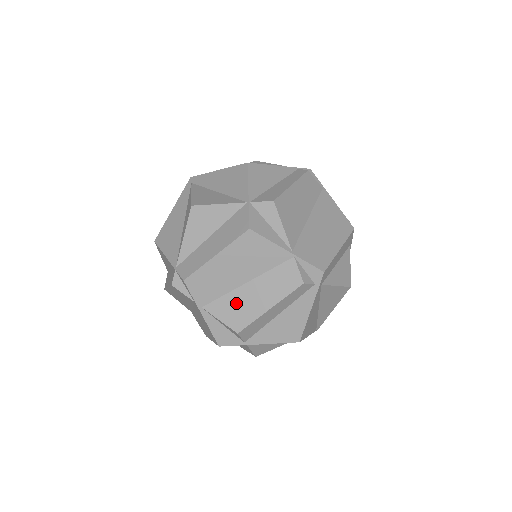
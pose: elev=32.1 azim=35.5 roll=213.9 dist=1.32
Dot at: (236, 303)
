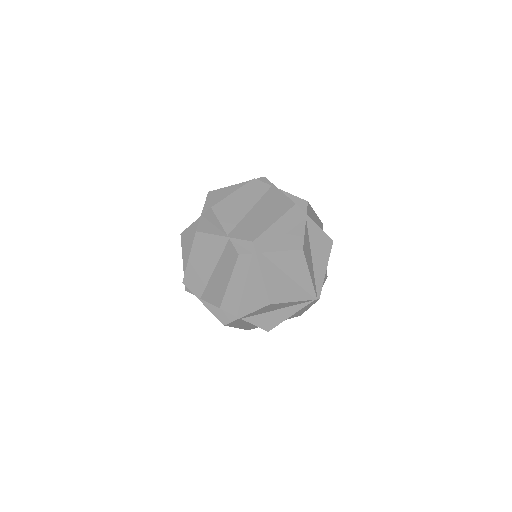
Dot at: (213, 287)
